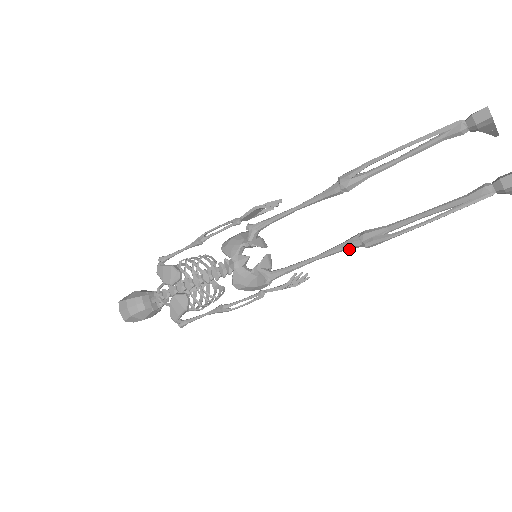
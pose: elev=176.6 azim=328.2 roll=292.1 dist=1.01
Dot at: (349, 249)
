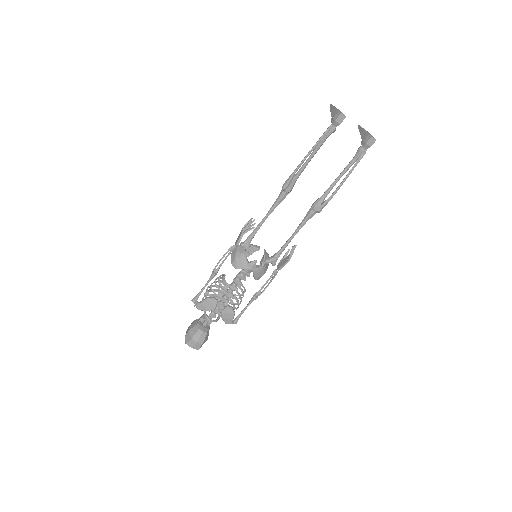
Dot at: (310, 218)
